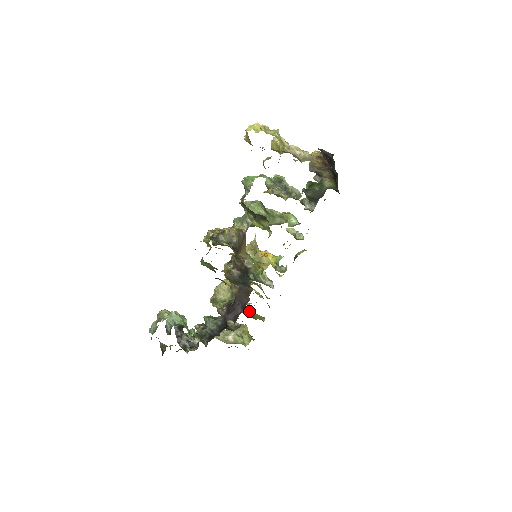
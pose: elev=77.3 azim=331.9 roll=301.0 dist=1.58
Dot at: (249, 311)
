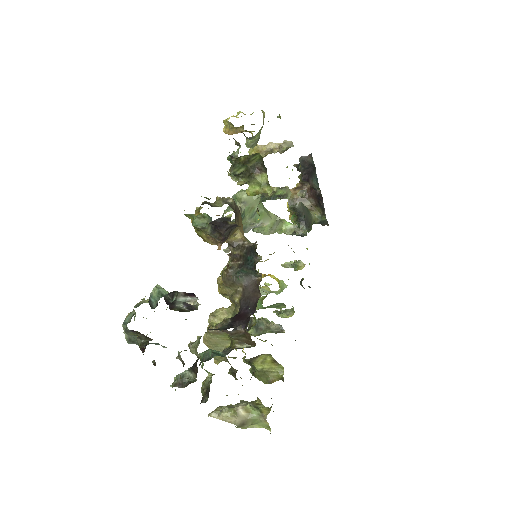
Dot at: (259, 361)
